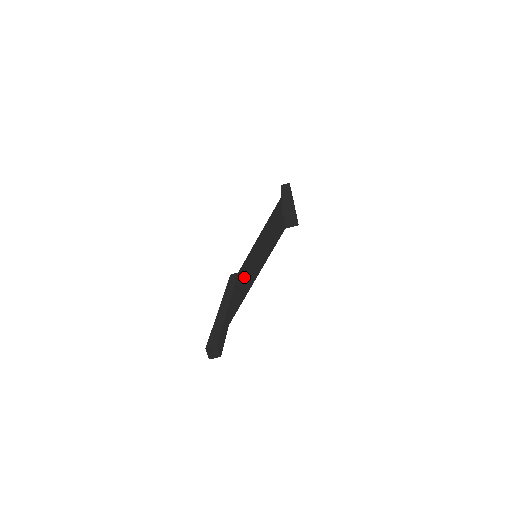
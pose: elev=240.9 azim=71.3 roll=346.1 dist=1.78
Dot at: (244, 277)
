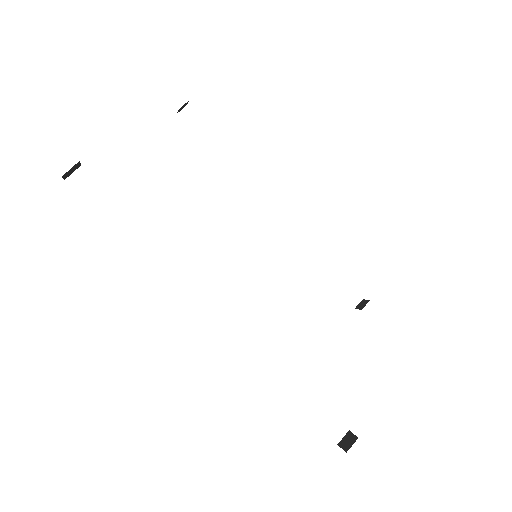
Dot at: occluded
